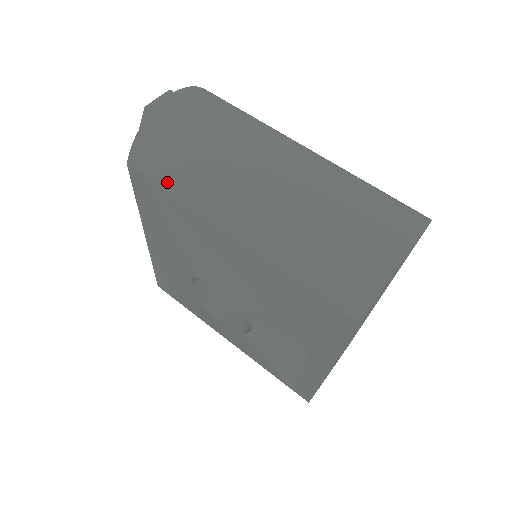
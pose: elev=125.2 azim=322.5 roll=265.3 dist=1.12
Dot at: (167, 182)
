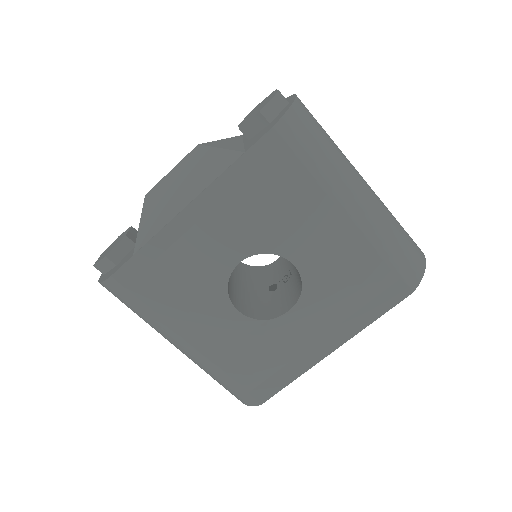
Dot at: (308, 158)
